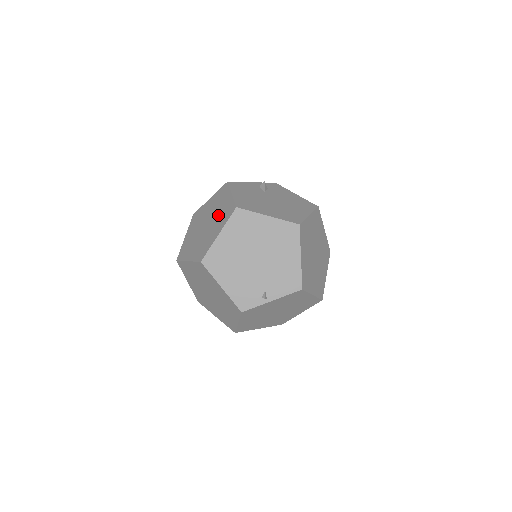
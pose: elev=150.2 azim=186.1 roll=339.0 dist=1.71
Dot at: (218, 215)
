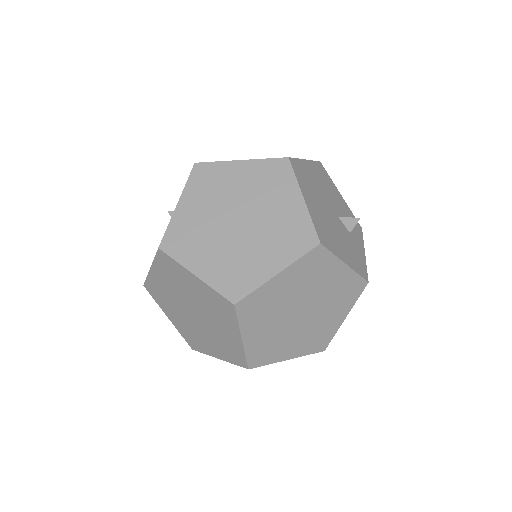
Dot at: occluded
